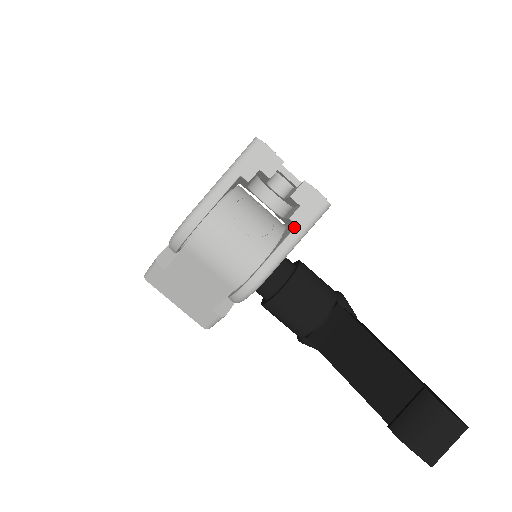
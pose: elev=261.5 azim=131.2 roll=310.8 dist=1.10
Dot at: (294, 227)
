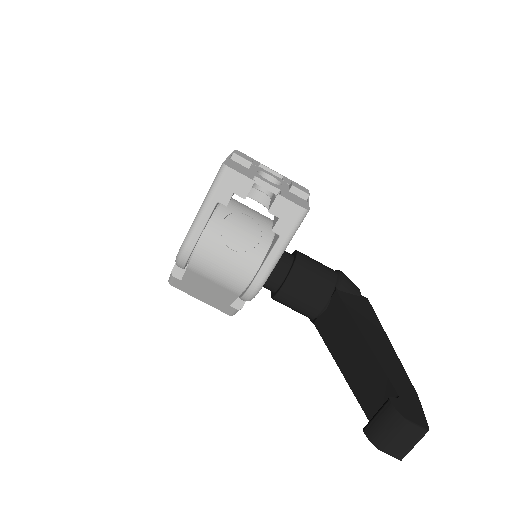
Dot at: (278, 237)
